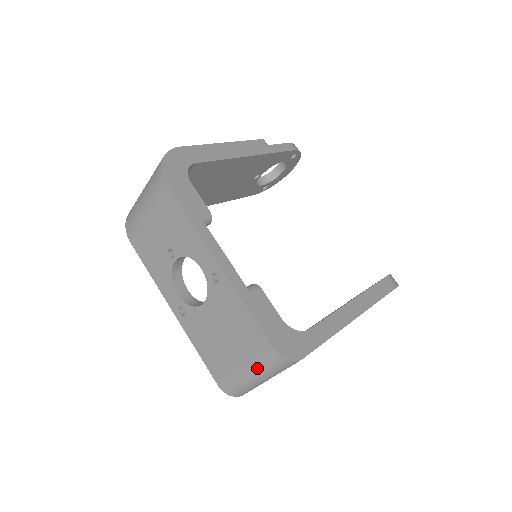
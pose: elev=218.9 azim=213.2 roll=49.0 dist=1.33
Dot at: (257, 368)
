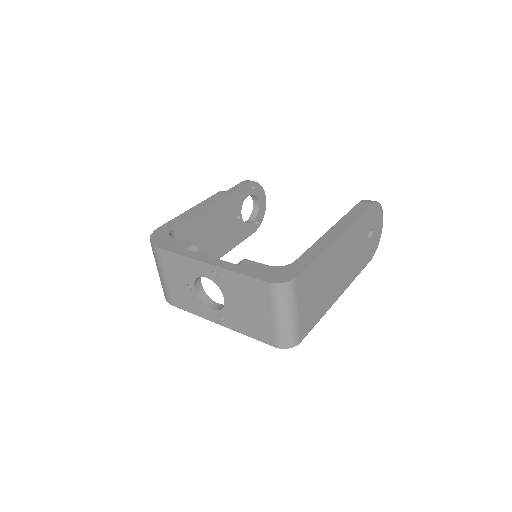
Dot at: (276, 307)
